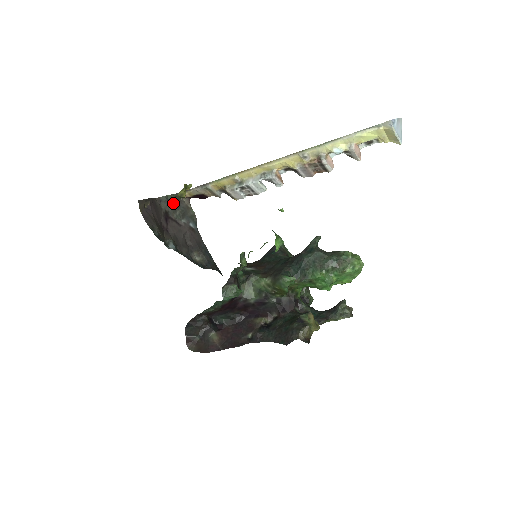
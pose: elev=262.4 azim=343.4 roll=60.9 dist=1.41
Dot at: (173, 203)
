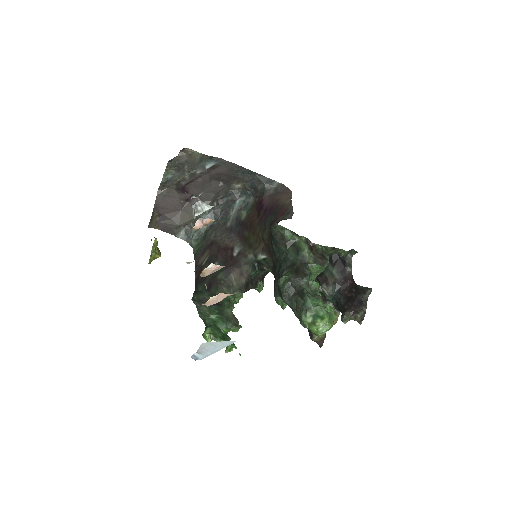
Dot at: (174, 172)
